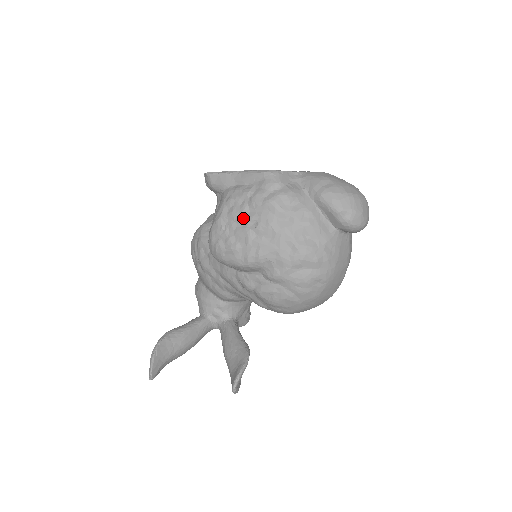
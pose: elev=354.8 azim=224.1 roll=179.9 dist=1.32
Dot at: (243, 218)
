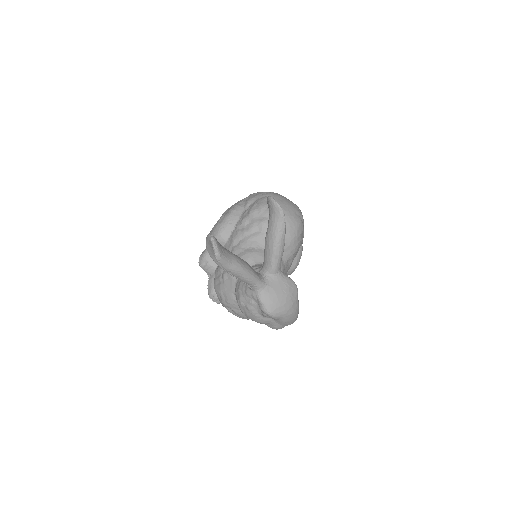
Dot at: occluded
